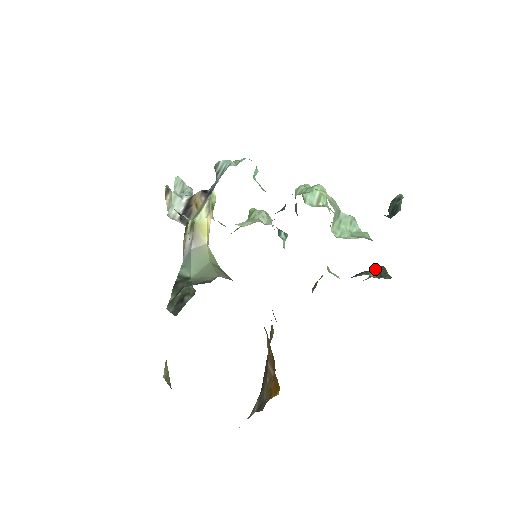
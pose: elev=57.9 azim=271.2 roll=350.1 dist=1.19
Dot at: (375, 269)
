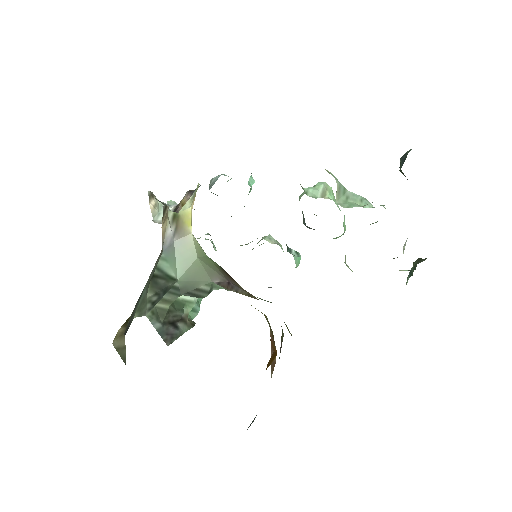
Dot at: (403, 248)
